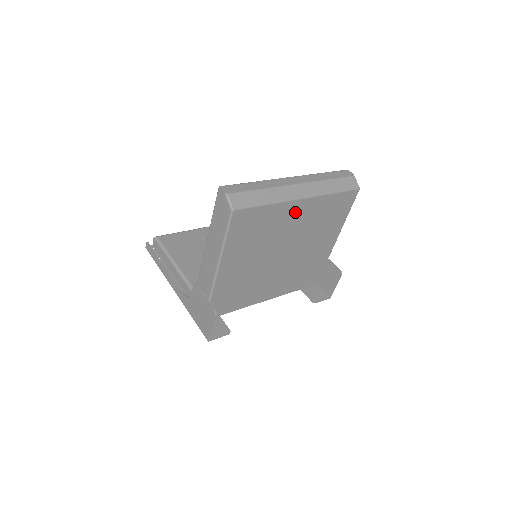
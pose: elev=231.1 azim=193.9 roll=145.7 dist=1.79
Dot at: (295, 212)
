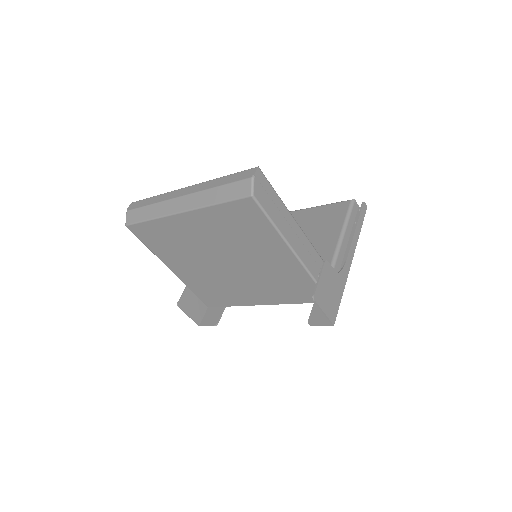
Dot at: (188, 225)
